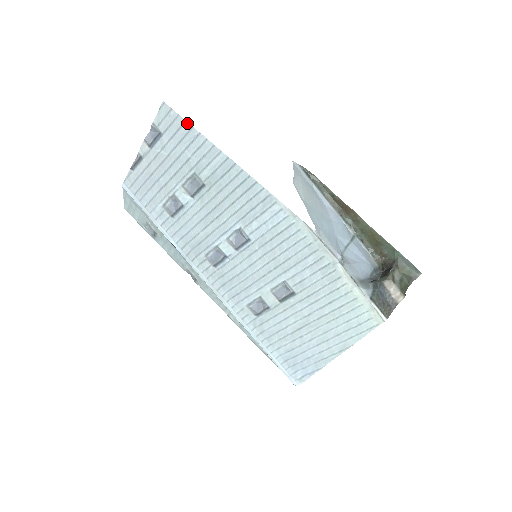
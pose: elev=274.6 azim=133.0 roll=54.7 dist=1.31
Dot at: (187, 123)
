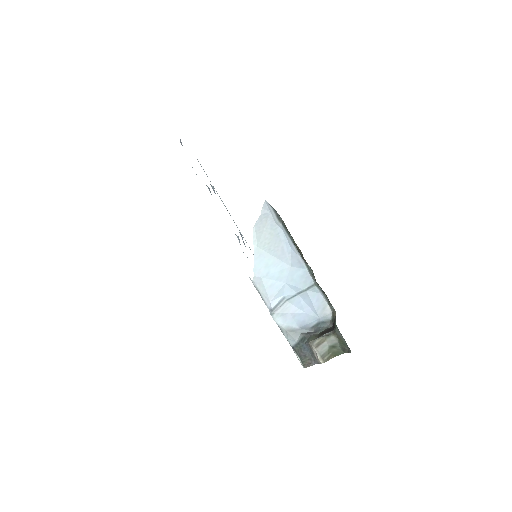
Dot at: occluded
